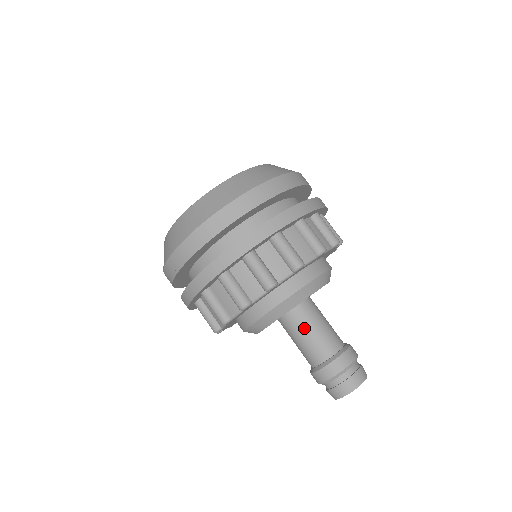
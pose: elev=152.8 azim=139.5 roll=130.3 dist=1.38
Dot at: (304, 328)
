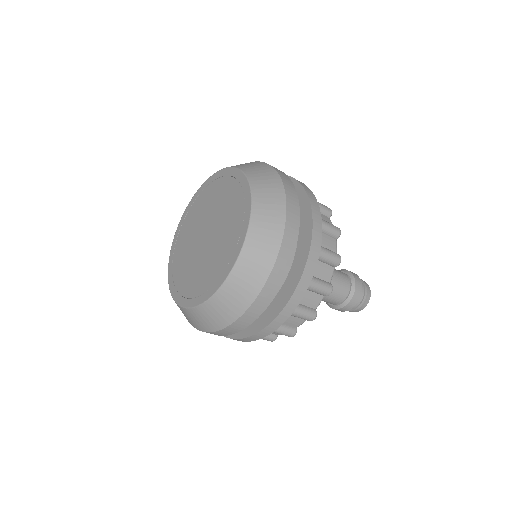
Dot at: occluded
